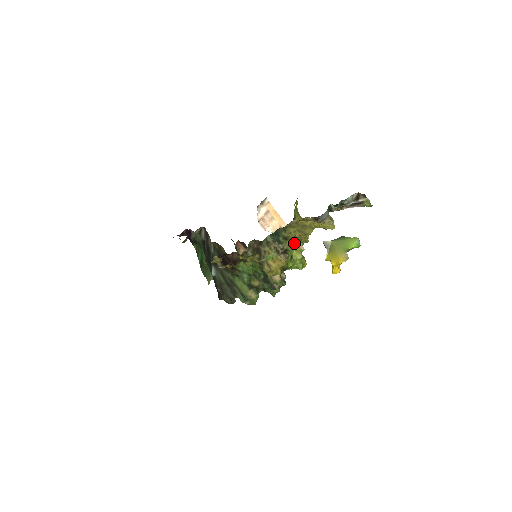
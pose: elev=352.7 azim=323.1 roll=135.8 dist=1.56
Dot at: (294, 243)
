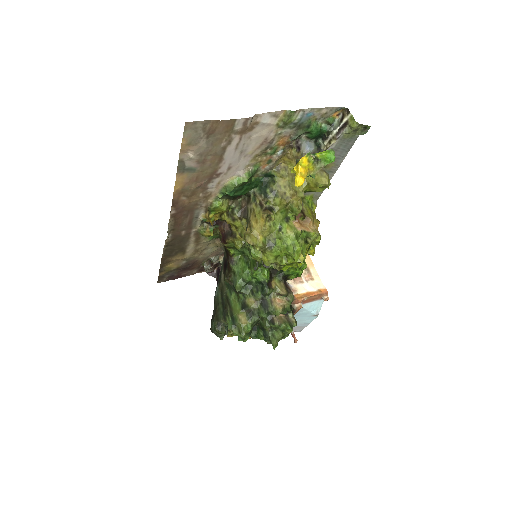
Dot at: (283, 202)
